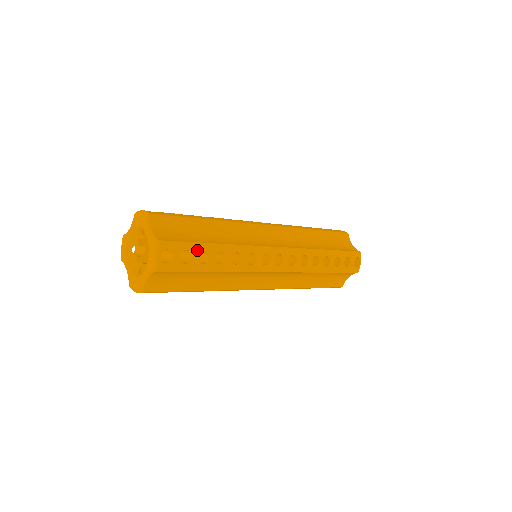
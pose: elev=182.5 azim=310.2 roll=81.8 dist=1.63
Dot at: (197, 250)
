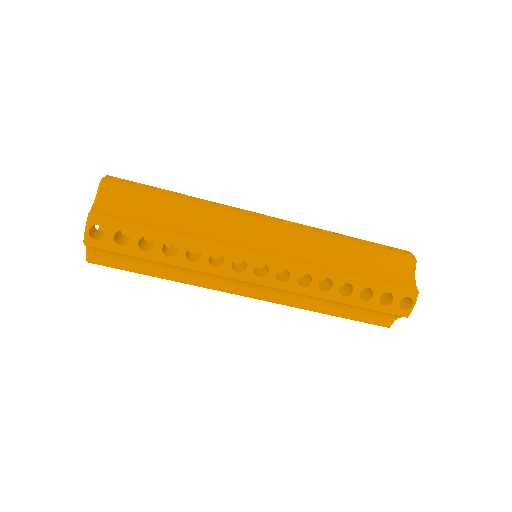
Dot at: occluded
